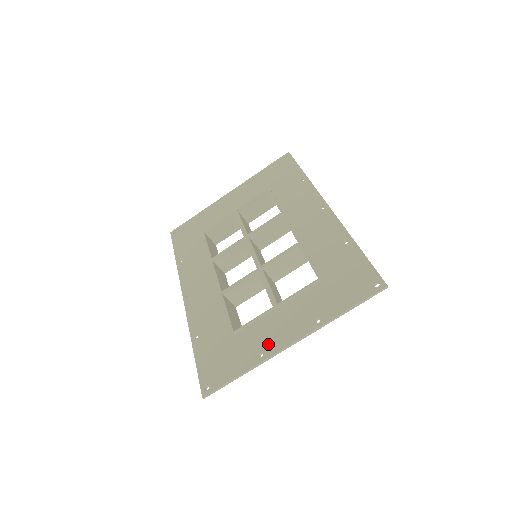
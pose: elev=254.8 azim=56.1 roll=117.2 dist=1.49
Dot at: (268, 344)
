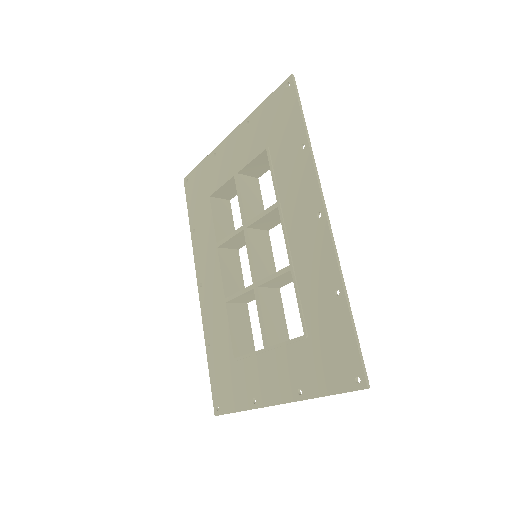
Dot at: (259, 392)
